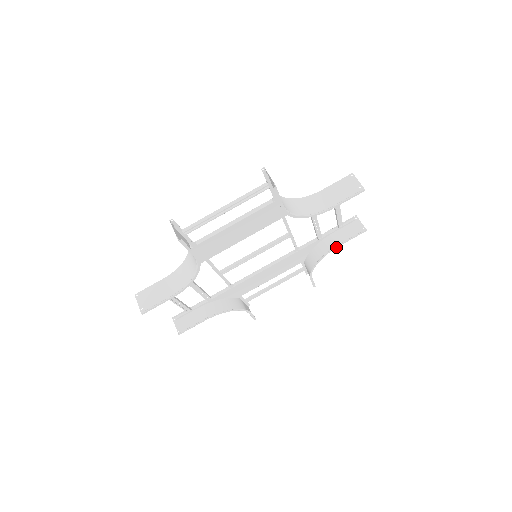
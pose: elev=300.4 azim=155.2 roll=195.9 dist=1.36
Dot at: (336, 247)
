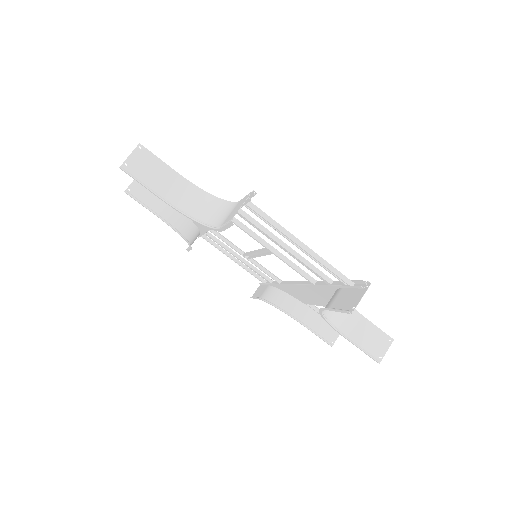
Dot at: (324, 308)
